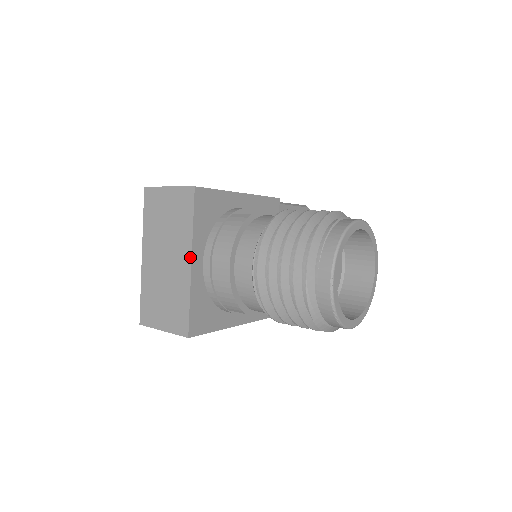
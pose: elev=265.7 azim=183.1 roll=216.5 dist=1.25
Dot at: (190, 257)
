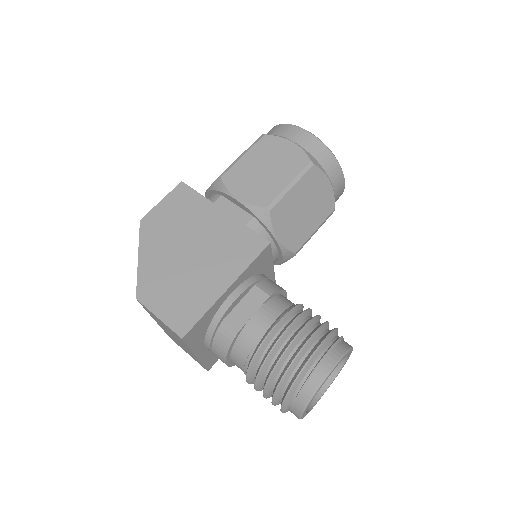
Dot at: (194, 355)
